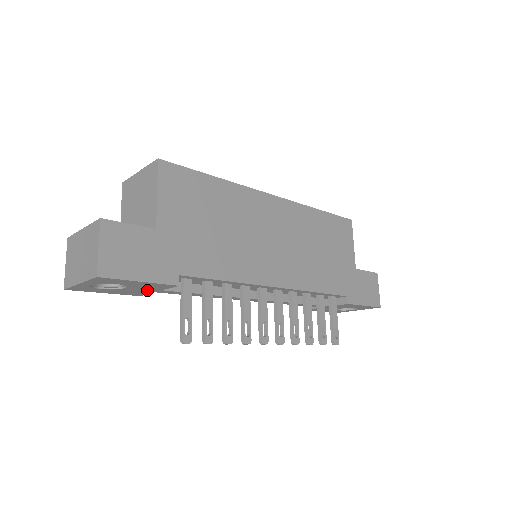
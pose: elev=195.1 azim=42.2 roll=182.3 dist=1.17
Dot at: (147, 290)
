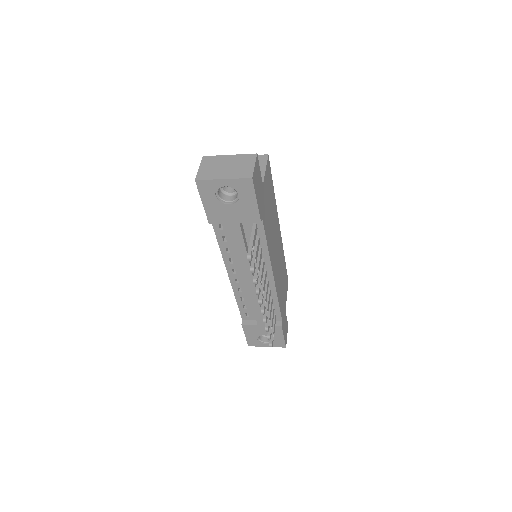
Dot at: (232, 217)
